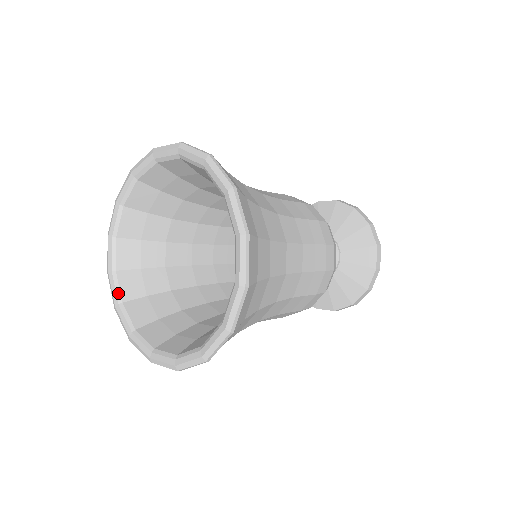
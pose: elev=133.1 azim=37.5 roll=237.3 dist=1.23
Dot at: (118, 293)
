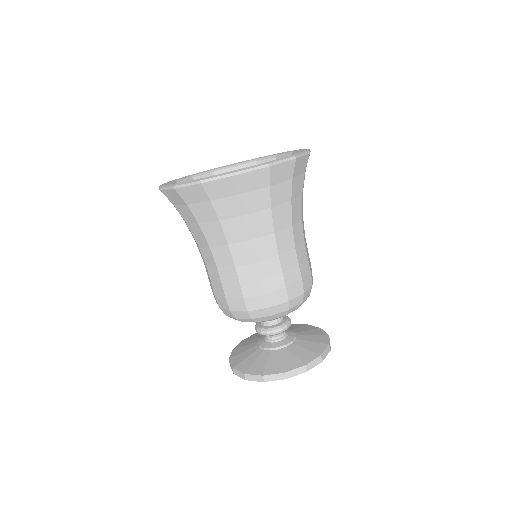
Dot at: (181, 180)
